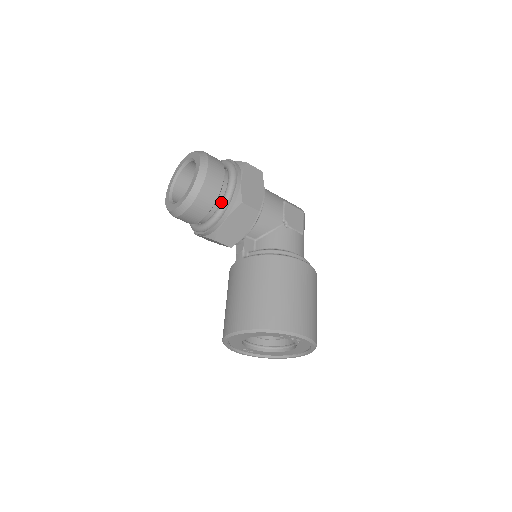
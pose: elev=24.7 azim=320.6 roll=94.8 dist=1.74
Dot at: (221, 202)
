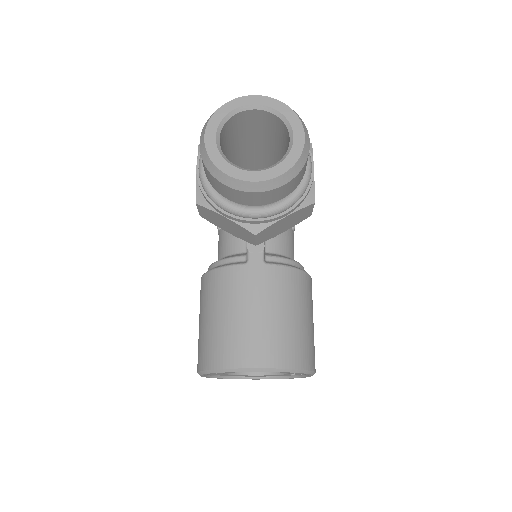
Dot at: (295, 192)
